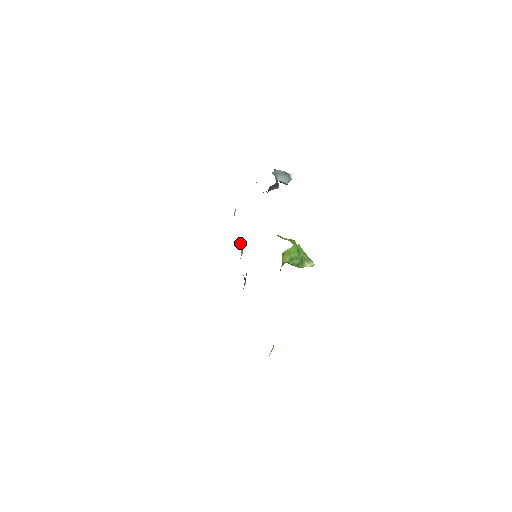
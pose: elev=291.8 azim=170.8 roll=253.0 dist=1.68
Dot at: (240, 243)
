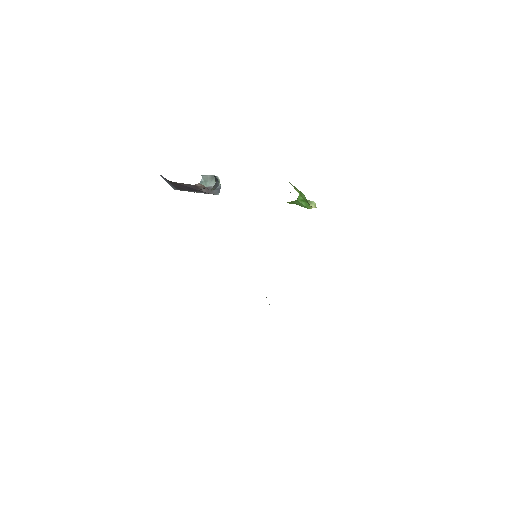
Dot at: occluded
